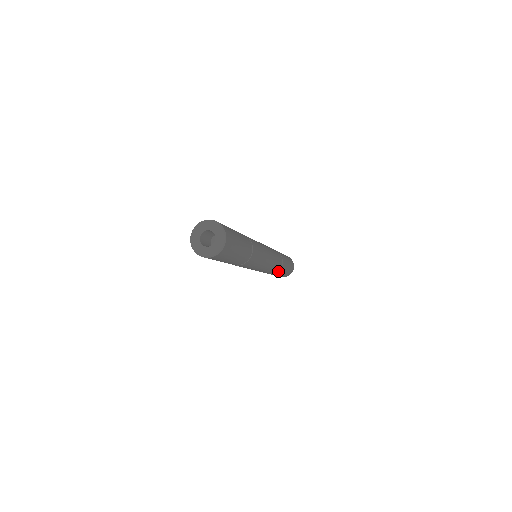
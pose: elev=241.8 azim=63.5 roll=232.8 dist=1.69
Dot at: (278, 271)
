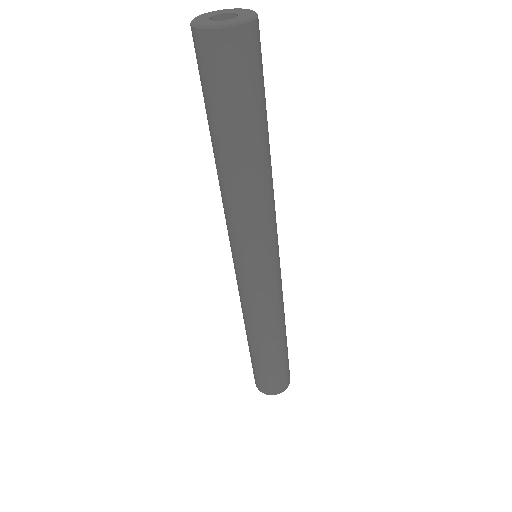
Dot at: (271, 339)
